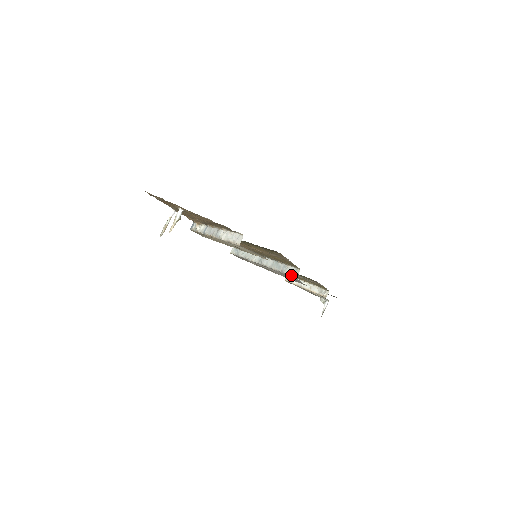
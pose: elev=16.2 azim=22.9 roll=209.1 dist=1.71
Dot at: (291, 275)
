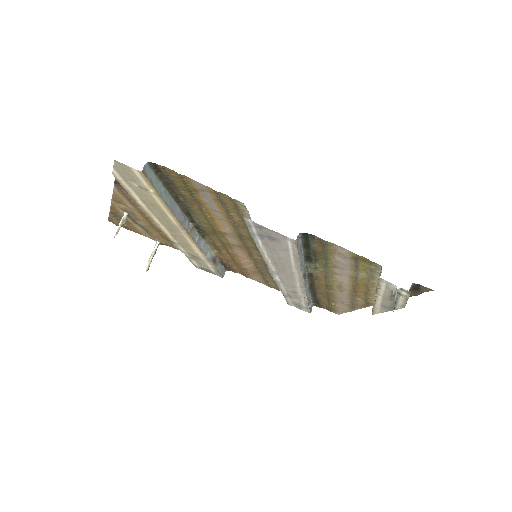
Dot at: (245, 222)
